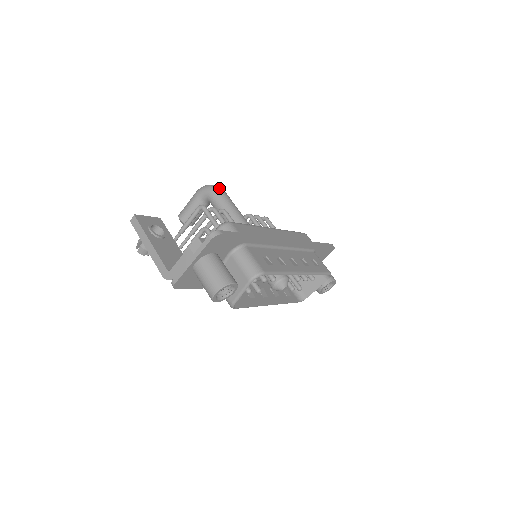
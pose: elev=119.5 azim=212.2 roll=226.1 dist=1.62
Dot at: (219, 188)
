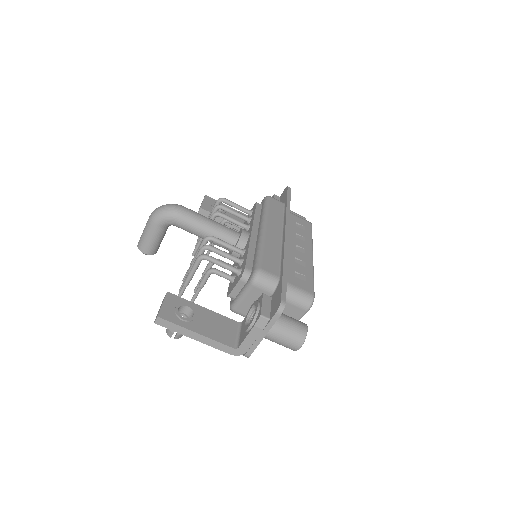
Dot at: (179, 208)
